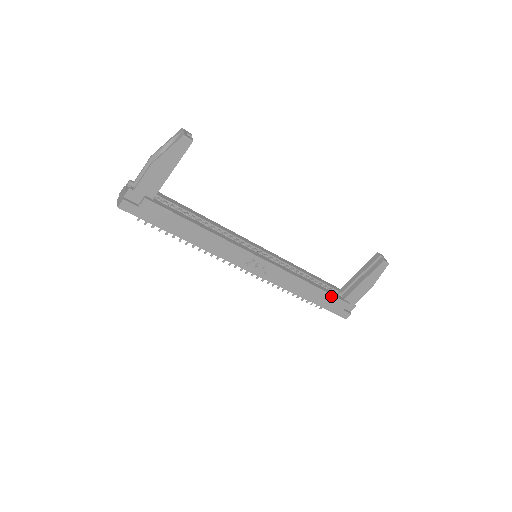
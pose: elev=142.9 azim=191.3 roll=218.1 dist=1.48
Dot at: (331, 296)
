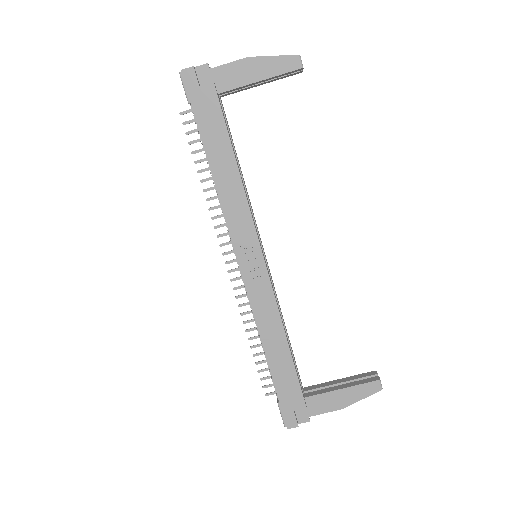
Dot at: (295, 377)
